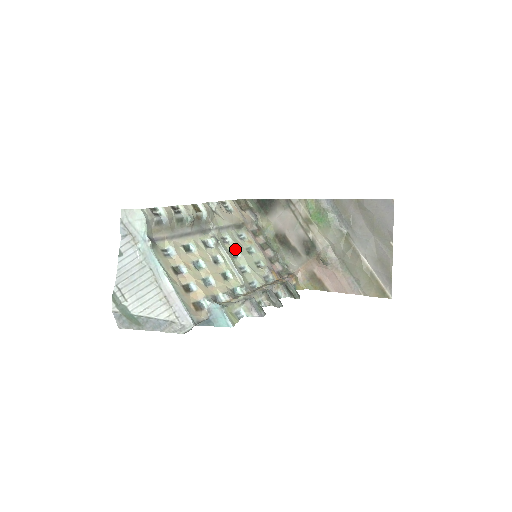
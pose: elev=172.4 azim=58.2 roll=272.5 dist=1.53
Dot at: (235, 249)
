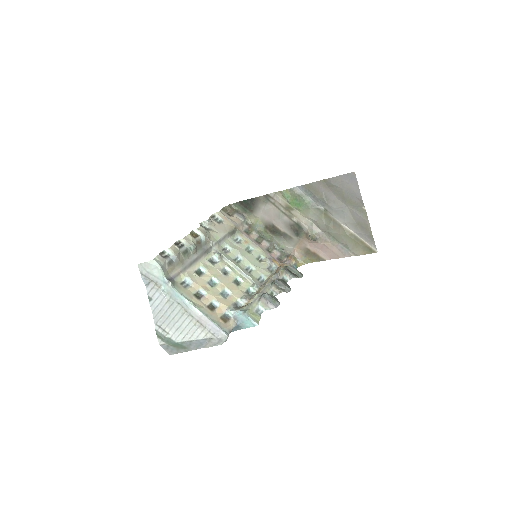
Dot at: (237, 254)
